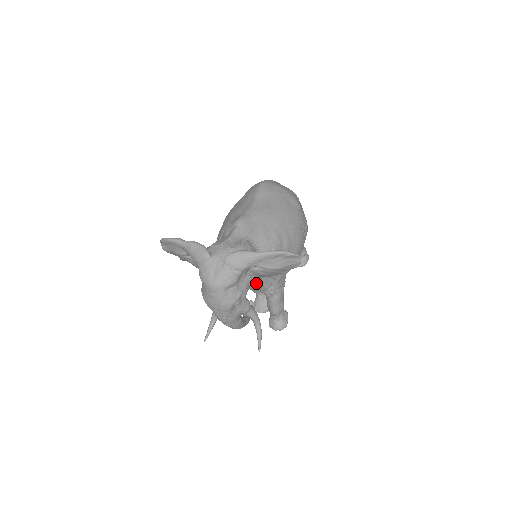
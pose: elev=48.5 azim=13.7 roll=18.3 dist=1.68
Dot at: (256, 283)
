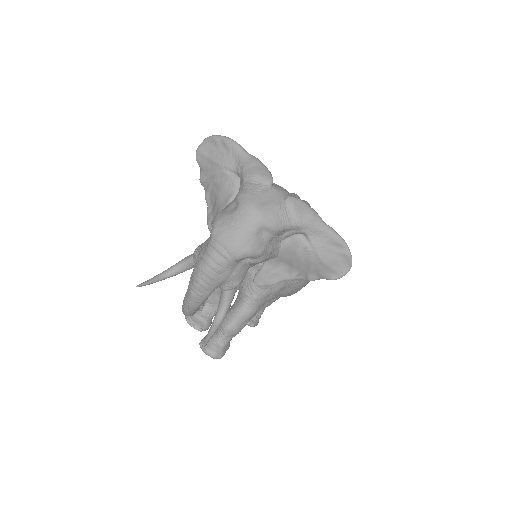
Dot at: (264, 267)
